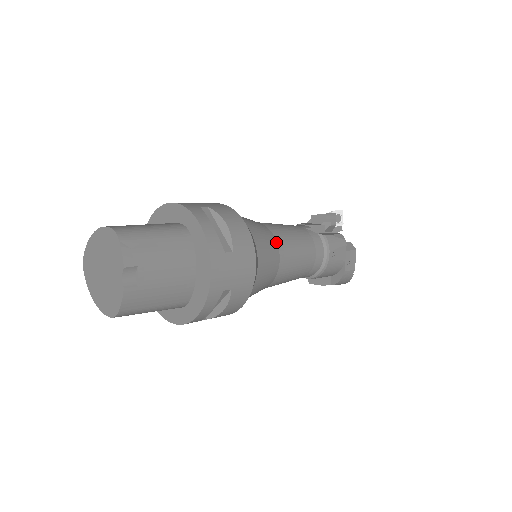
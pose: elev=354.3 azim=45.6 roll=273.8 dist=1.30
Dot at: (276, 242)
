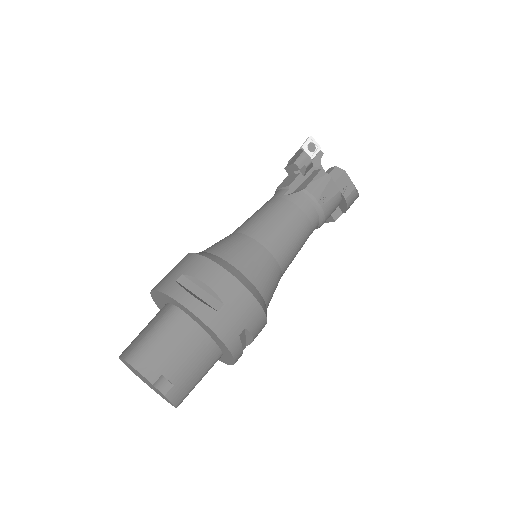
Dot at: (260, 245)
